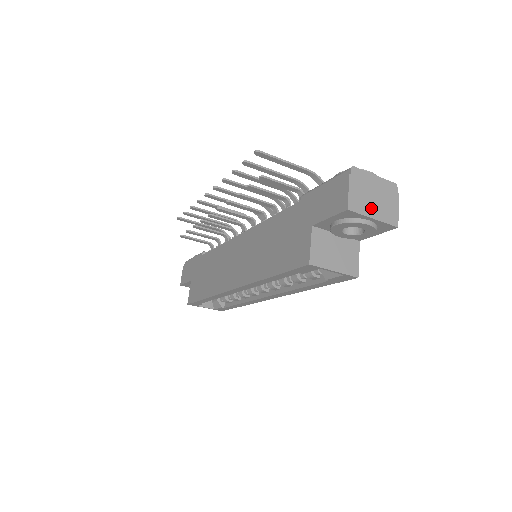
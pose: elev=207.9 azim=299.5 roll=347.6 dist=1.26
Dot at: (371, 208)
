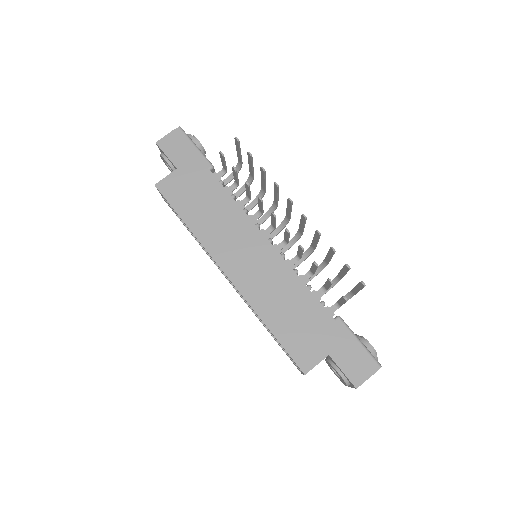
Dot at: occluded
